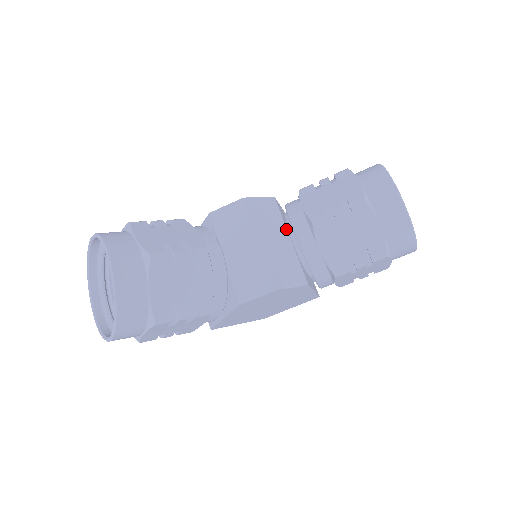
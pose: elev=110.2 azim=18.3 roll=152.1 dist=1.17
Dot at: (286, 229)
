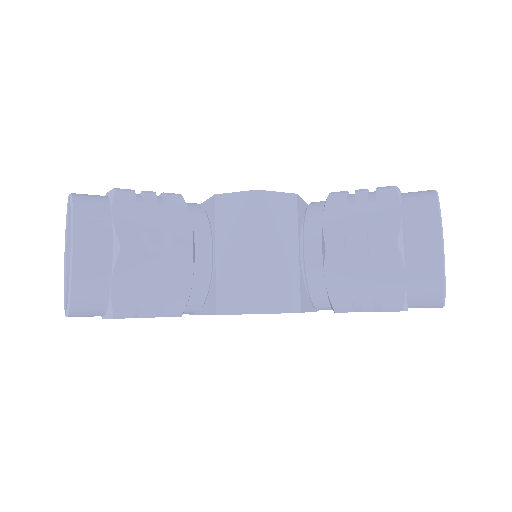
Dot at: (297, 238)
